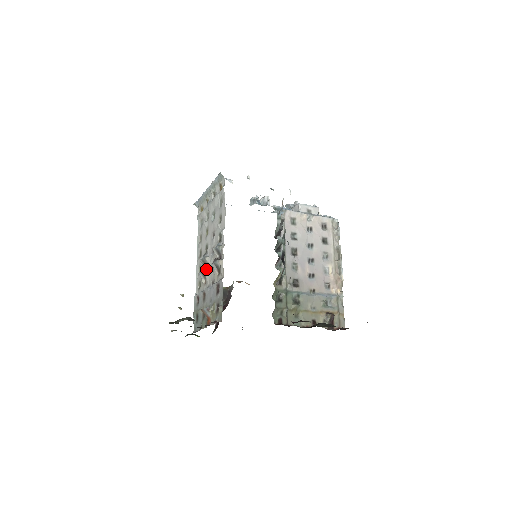
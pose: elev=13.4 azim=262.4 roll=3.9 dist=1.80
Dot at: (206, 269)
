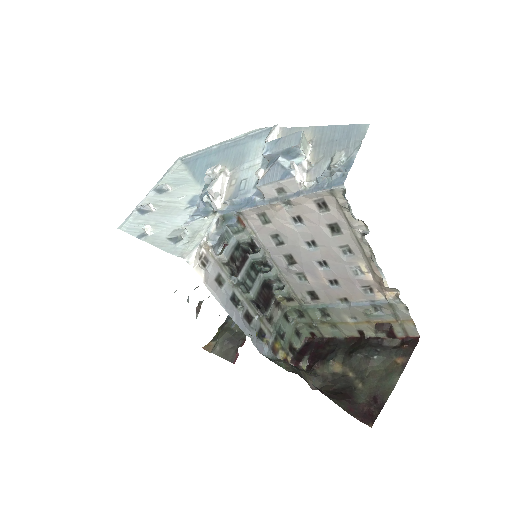
Dot at: occluded
